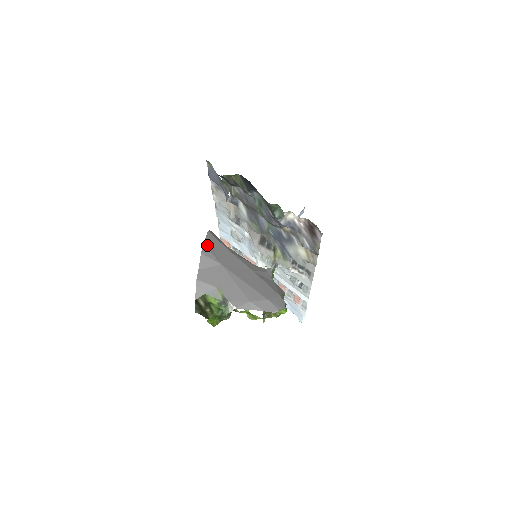
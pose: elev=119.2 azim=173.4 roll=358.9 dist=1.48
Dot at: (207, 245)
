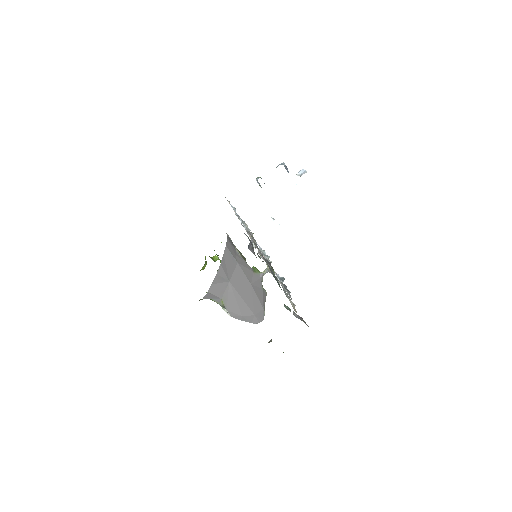
Dot at: (223, 265)
